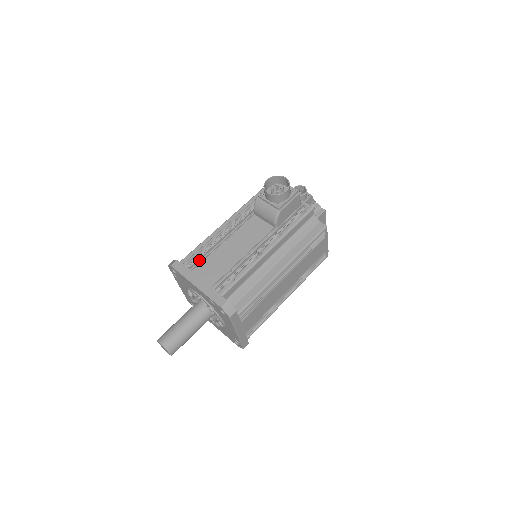
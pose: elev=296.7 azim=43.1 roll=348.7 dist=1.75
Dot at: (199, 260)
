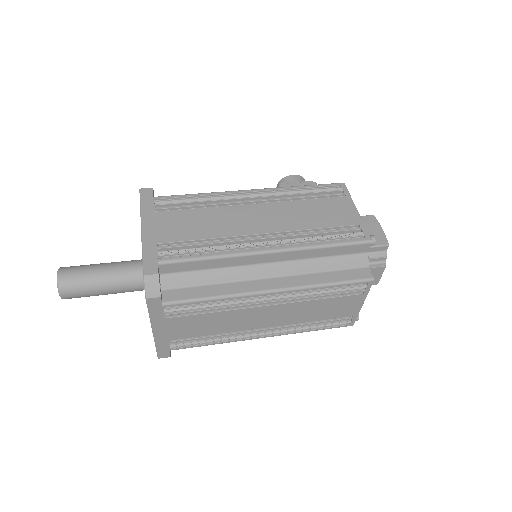
Dot at: occluded
